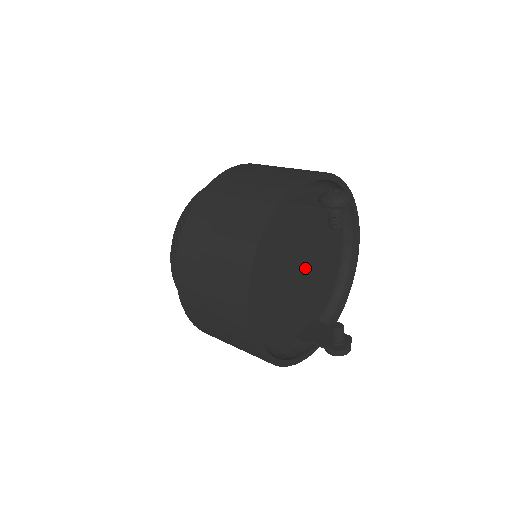
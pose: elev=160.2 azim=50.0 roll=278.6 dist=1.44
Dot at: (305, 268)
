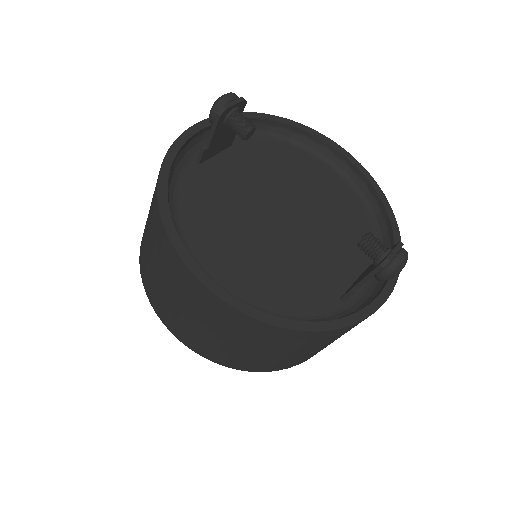
Dot at: (290, 216)
